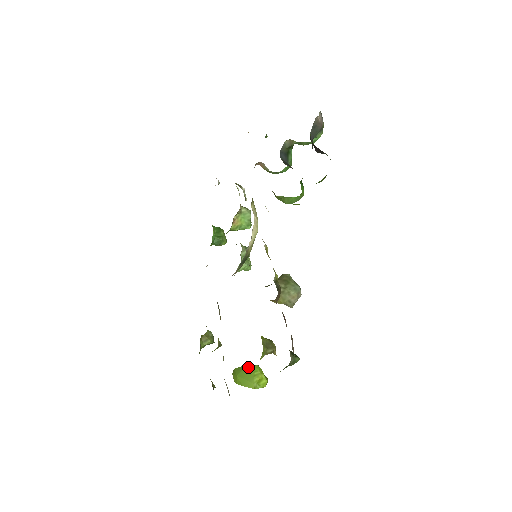
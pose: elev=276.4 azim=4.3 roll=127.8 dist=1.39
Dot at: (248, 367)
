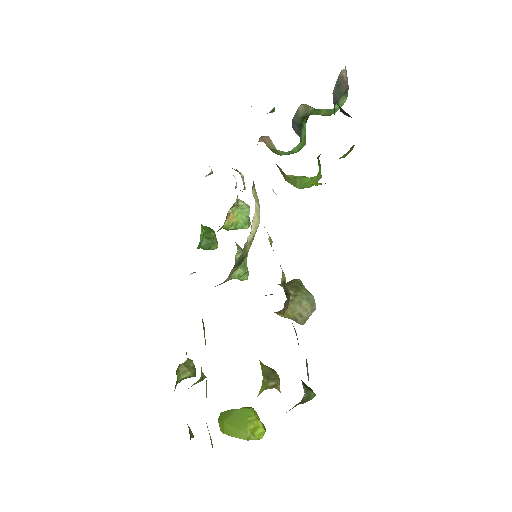
Dot at: (239, 410)
